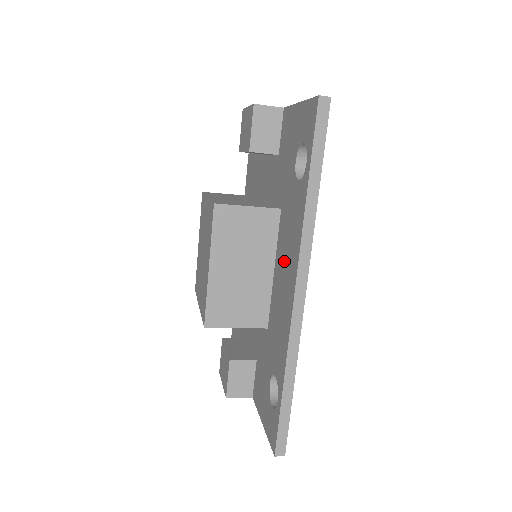
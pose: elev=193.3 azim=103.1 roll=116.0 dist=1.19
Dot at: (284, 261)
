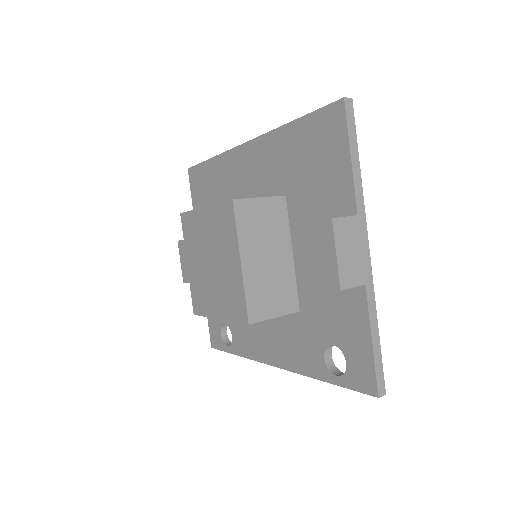
Dot at: (278, 335)
